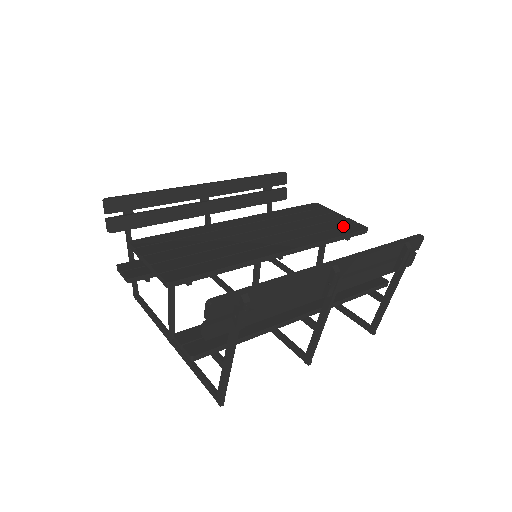
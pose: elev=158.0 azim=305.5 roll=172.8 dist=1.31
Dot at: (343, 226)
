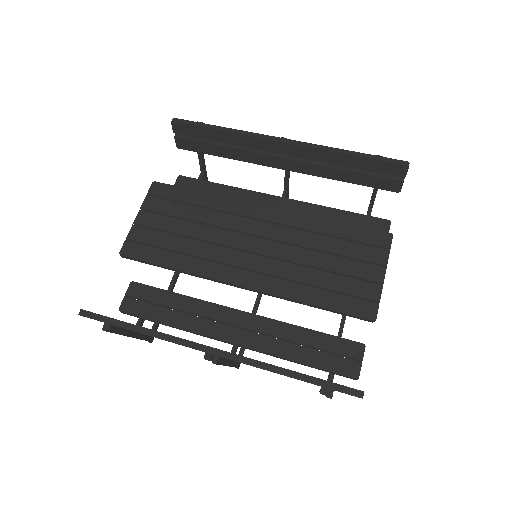
Dot at: (354, 295)
